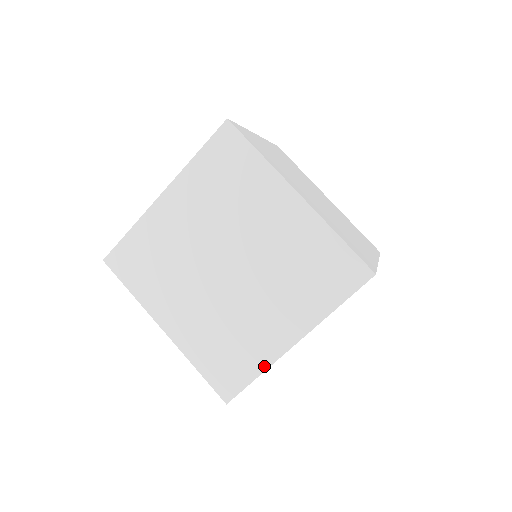
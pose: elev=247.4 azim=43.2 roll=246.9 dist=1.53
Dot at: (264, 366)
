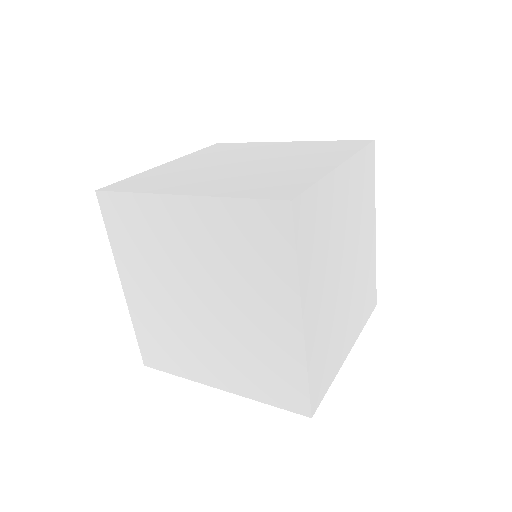
Dot at: (302, 363)
